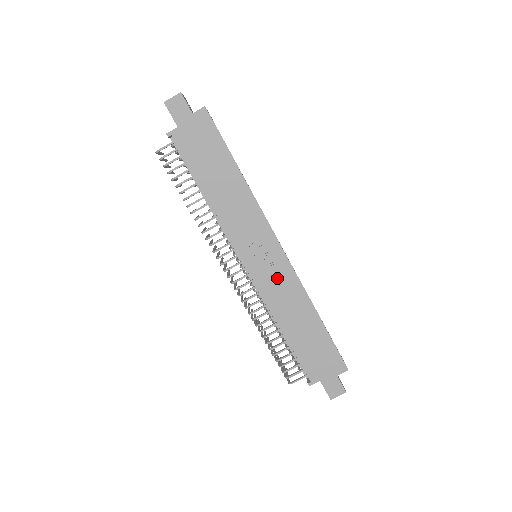
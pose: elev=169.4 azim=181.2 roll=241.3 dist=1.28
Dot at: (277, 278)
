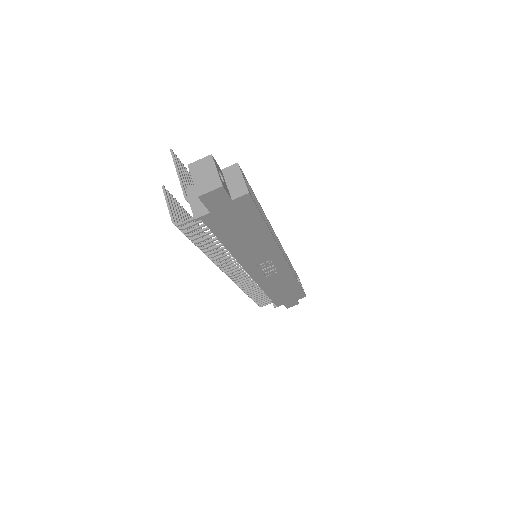
Dot at: (275, 275)
